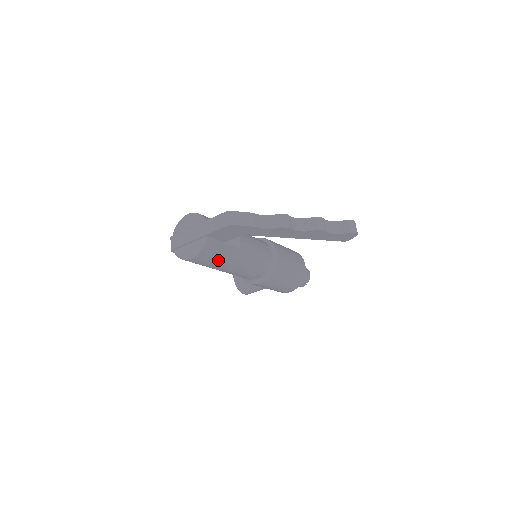
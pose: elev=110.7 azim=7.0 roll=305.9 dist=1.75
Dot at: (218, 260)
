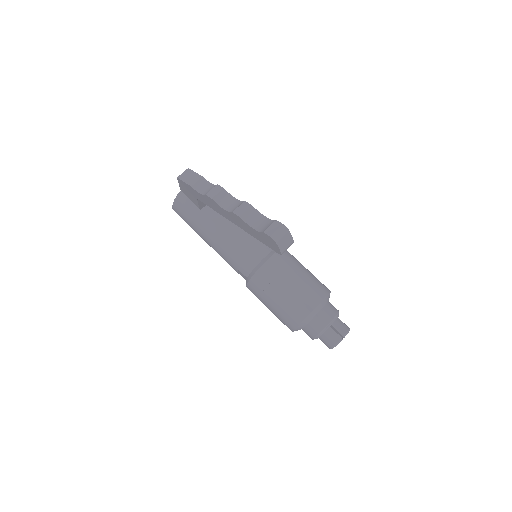
Dot at: (192, 223)
